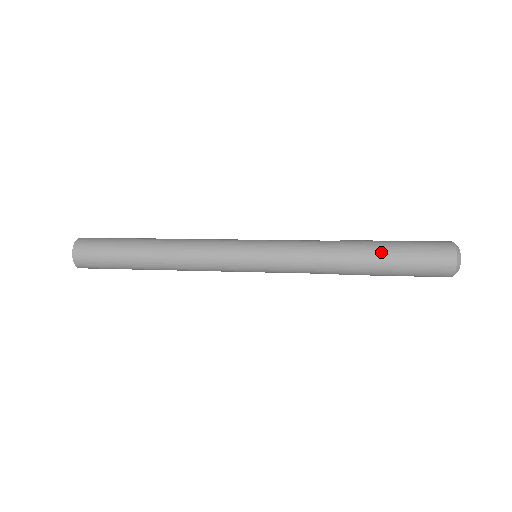
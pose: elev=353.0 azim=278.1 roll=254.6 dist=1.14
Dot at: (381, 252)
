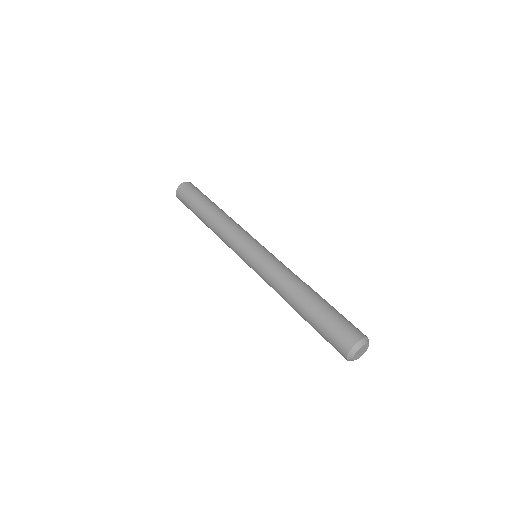
Dot at: (310, 308)
